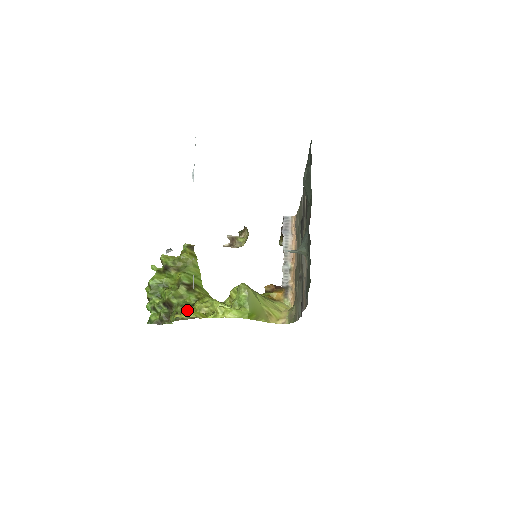
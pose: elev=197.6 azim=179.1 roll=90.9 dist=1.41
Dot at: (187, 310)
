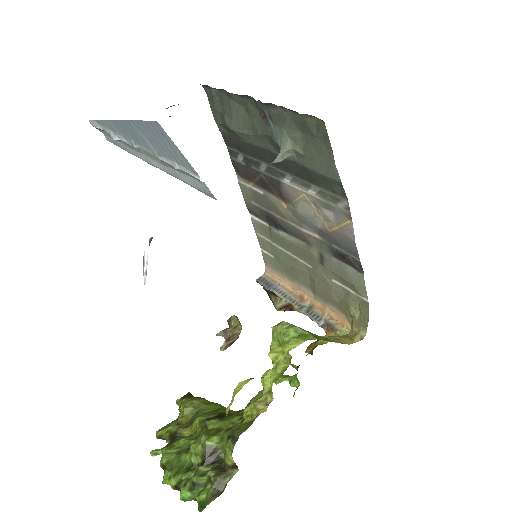
Dot at: (239, 427)
